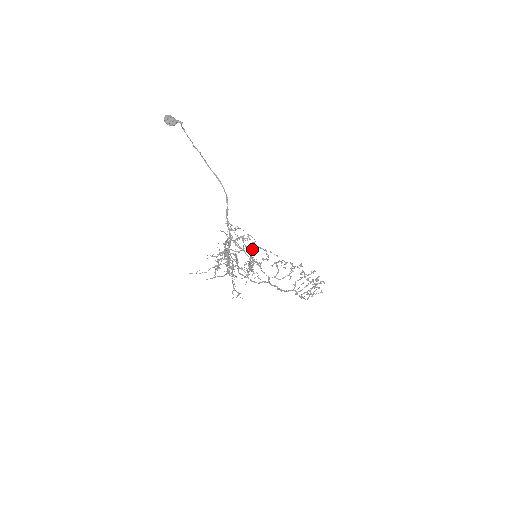
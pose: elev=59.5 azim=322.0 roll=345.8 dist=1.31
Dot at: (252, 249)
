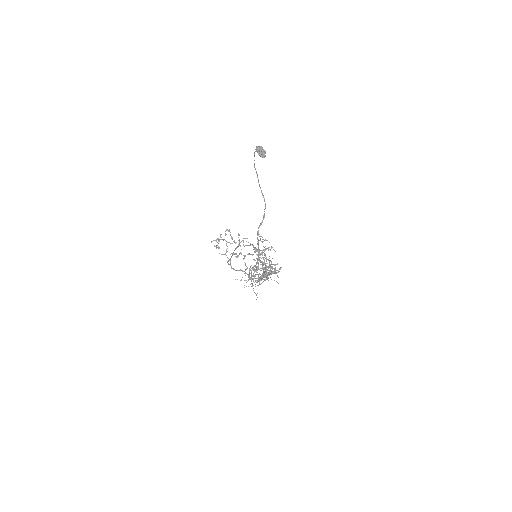
Dot at: occluded
